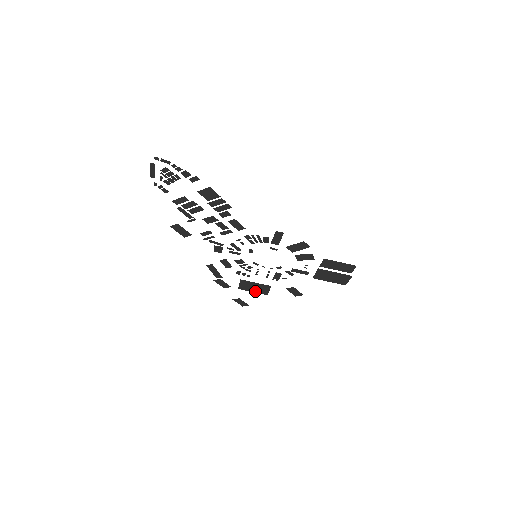
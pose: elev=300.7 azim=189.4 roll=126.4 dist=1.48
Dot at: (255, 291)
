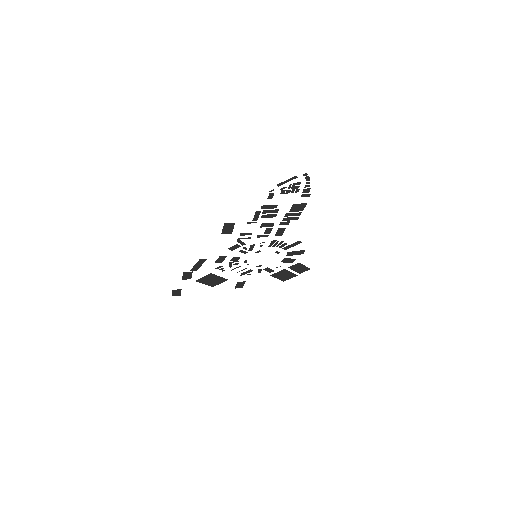
Dot at: (207, 283)
